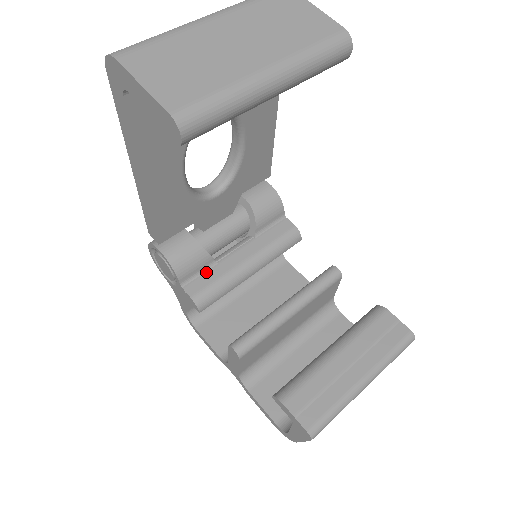
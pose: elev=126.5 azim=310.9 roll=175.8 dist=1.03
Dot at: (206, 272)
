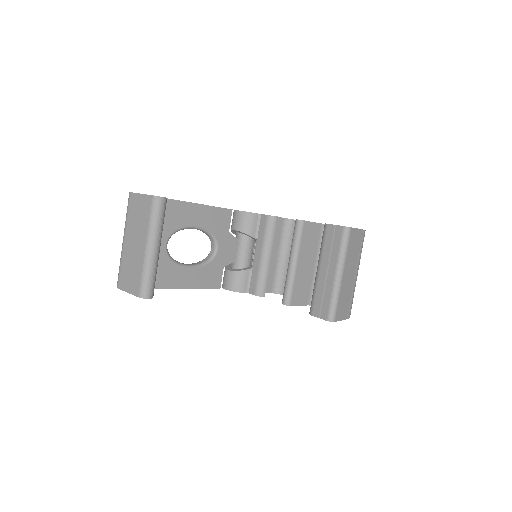
Dot at: (251, 277)
